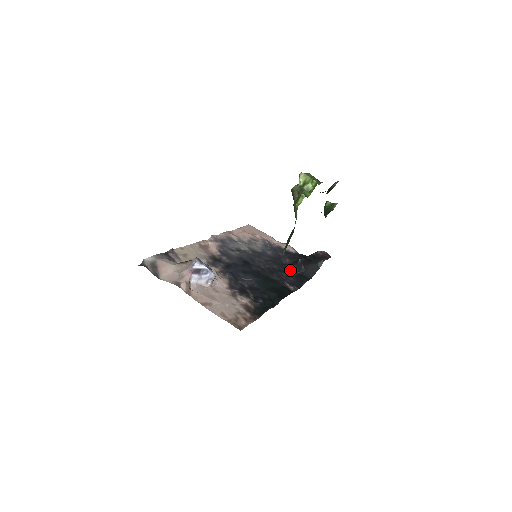
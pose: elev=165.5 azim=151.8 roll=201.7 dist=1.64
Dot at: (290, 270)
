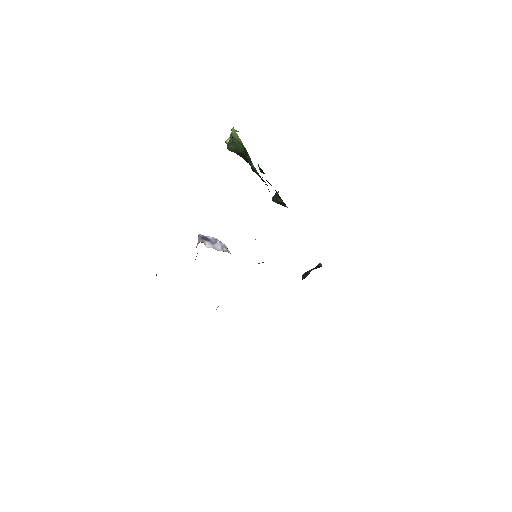
Dot at: occluded
